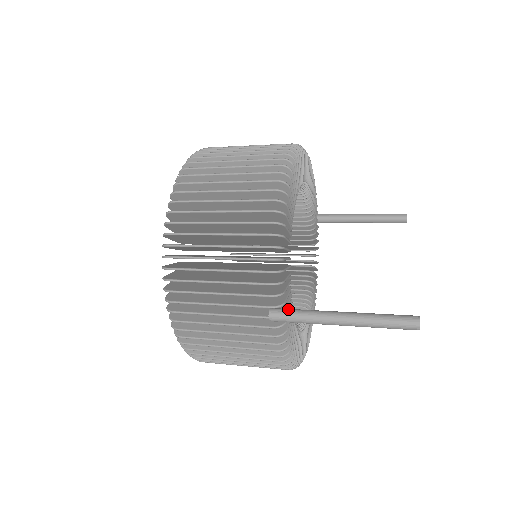
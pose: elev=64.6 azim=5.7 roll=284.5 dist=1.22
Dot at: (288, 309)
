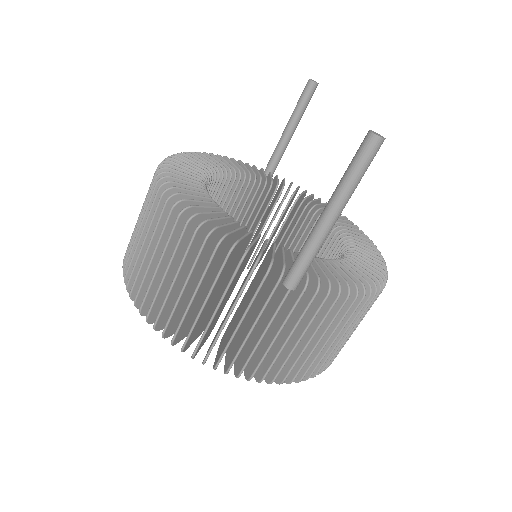
Dot at: (292, 265)
